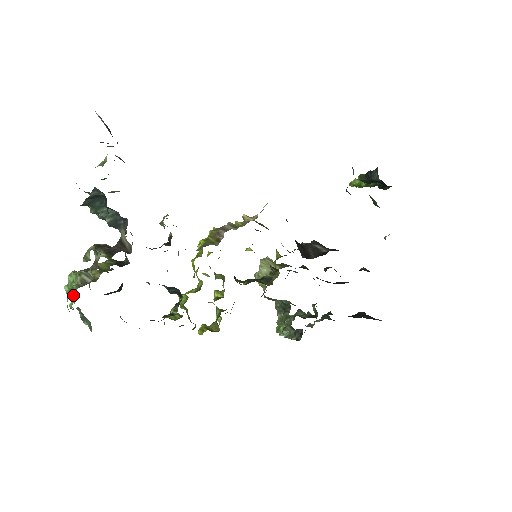
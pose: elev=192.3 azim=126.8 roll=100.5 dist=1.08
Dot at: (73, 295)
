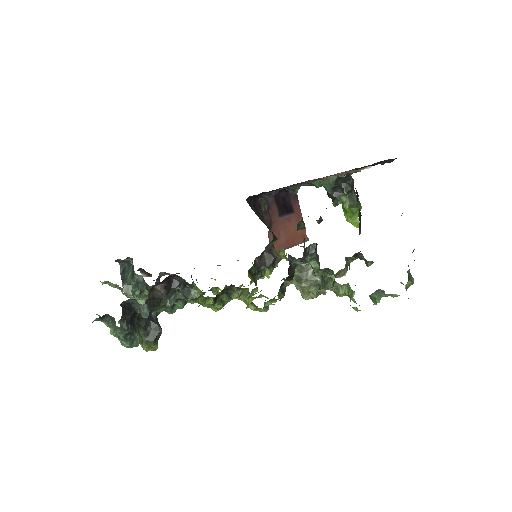
Dot at: occluded
